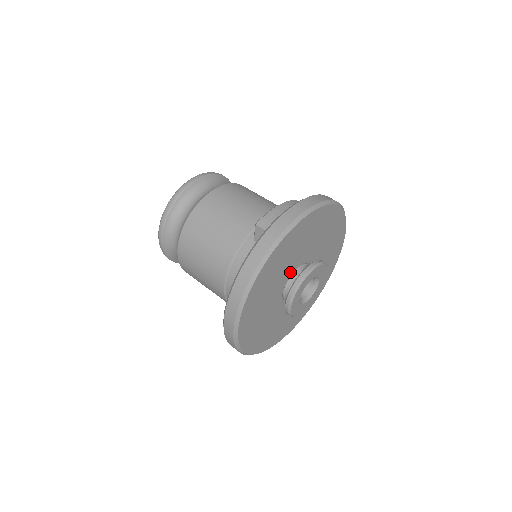
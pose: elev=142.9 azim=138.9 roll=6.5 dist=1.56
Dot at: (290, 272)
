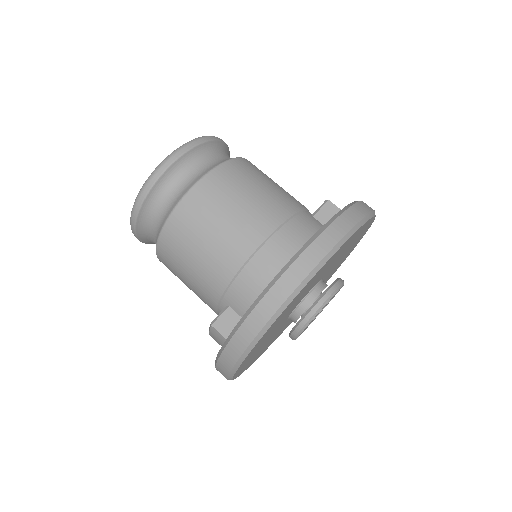
Dot at: occluded
